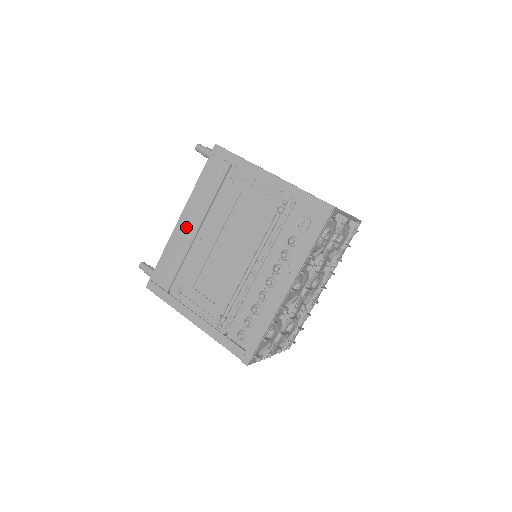
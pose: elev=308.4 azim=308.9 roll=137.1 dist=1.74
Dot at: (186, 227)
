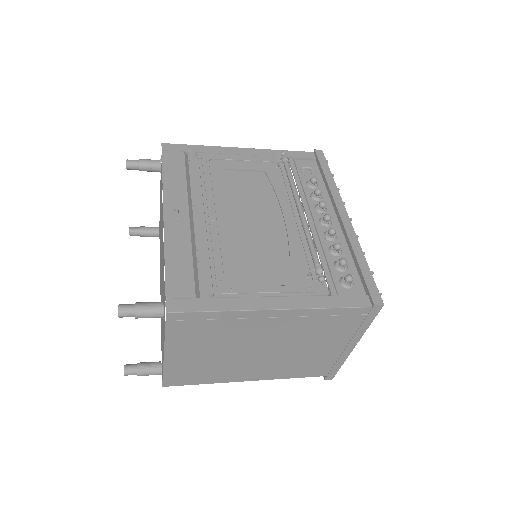
Dot at: (181, 218)
